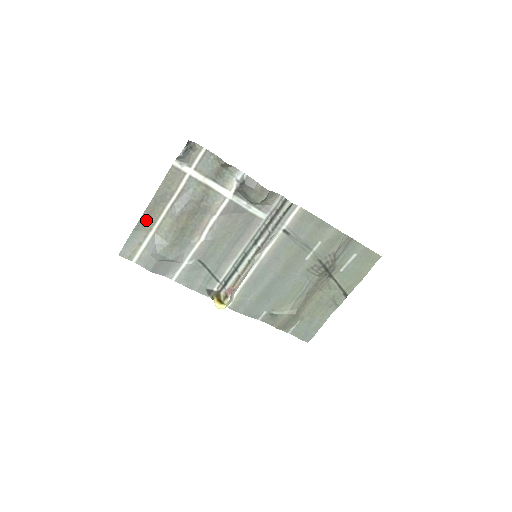
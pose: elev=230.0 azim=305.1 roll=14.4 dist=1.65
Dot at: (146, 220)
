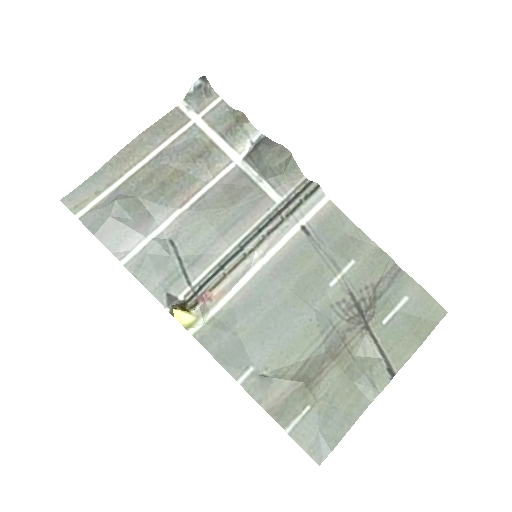
Dot at: (119, 162)
